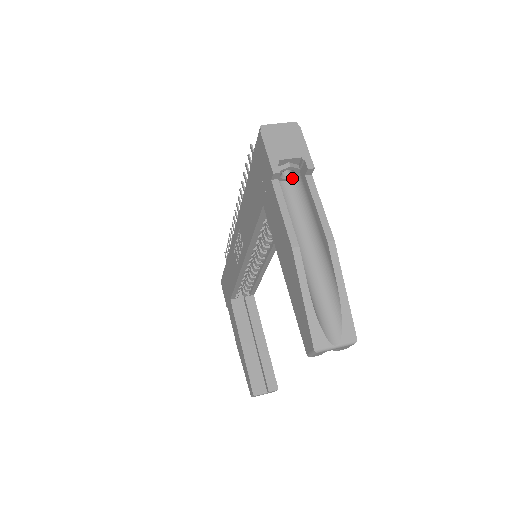
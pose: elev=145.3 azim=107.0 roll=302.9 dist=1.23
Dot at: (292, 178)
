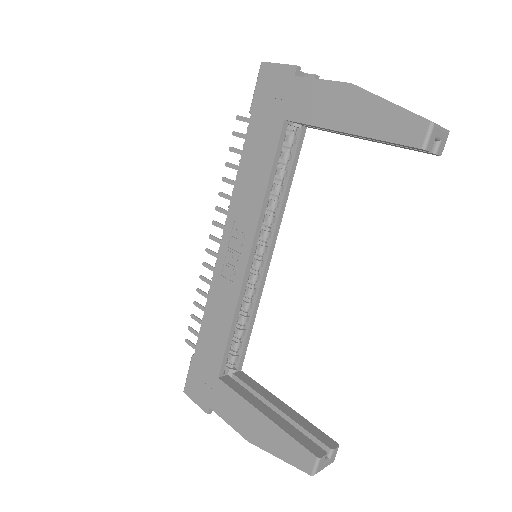
Dot at: occluded
